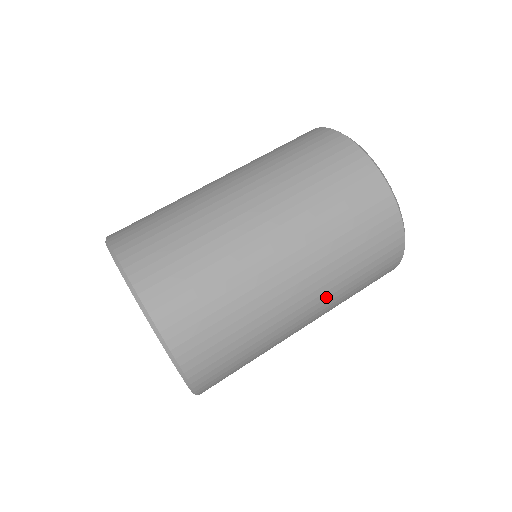
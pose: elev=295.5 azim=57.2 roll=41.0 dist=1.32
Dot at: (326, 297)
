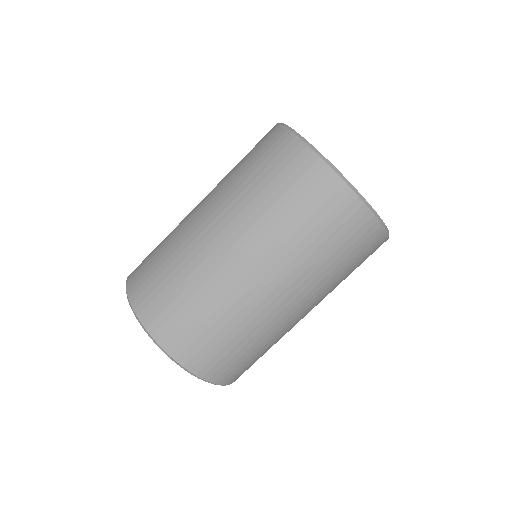
Dot at: occluded
